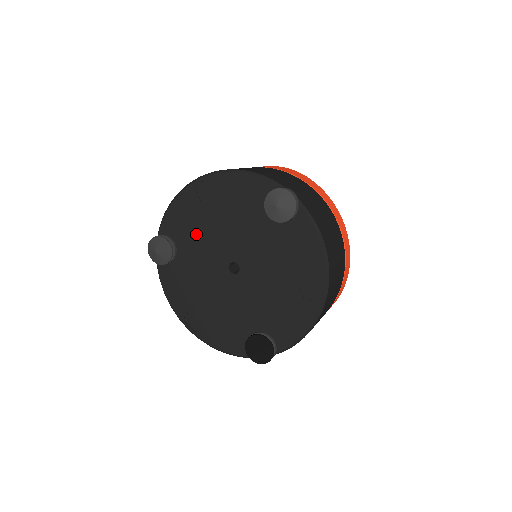
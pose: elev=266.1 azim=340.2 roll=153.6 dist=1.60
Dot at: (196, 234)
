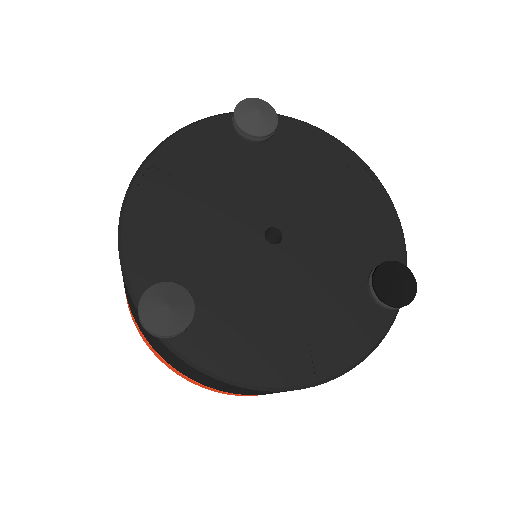
Dot at: (192, 245)
